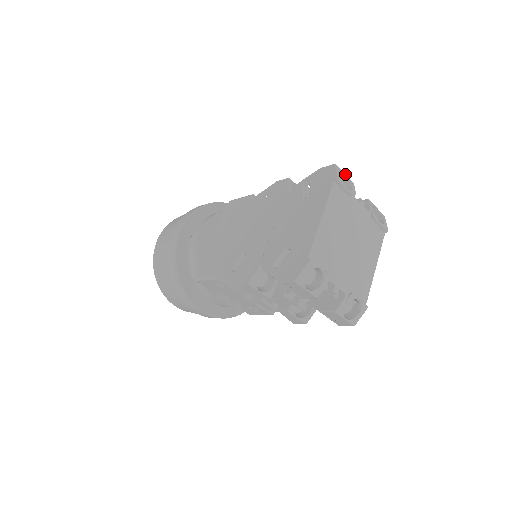
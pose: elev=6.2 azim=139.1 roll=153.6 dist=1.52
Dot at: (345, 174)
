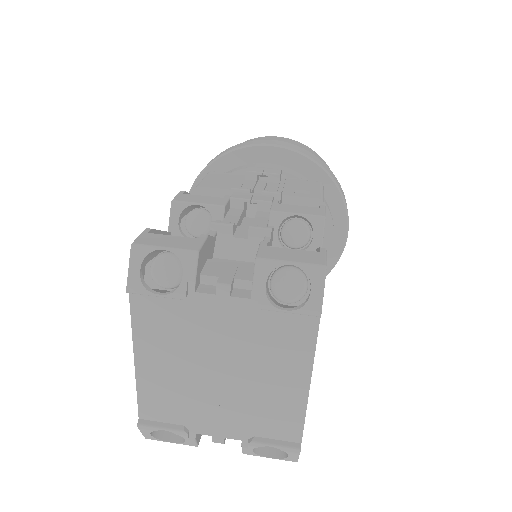
Dot at: (165, 248)
